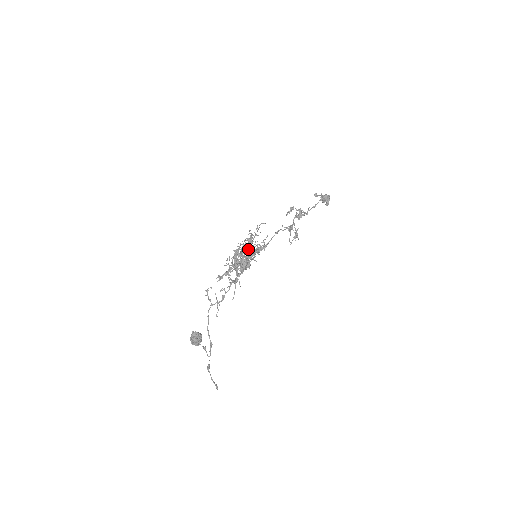
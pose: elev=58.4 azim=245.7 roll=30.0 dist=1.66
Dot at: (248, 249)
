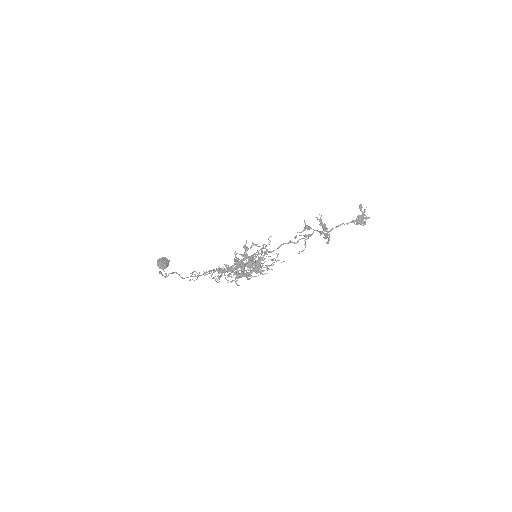
Dot at: (253, 260)
